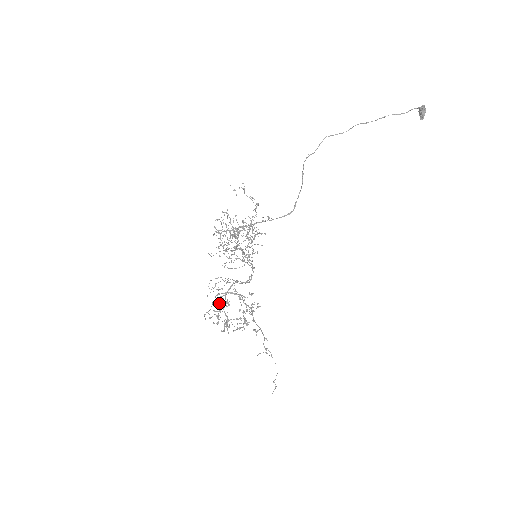
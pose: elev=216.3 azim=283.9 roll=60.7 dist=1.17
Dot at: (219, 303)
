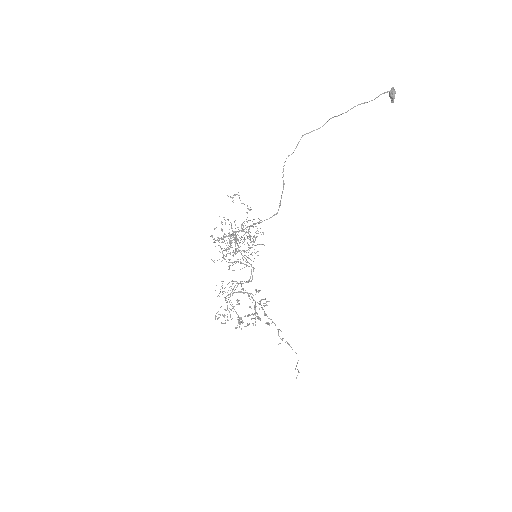
Dot at: occluded
